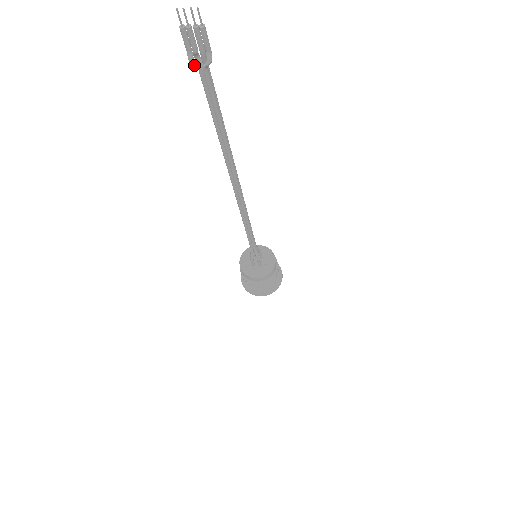
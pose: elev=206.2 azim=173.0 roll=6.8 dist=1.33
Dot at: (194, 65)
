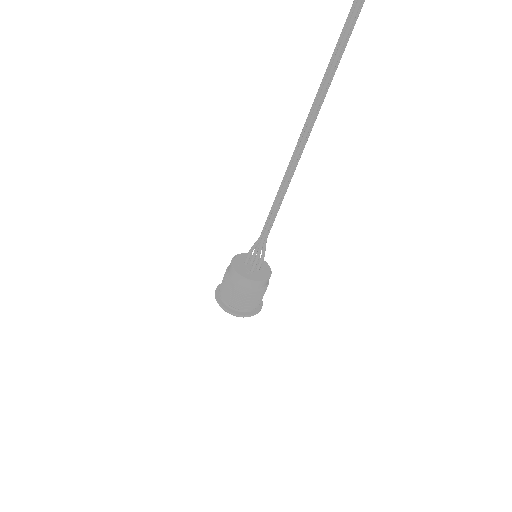
Dot at: out of frame
